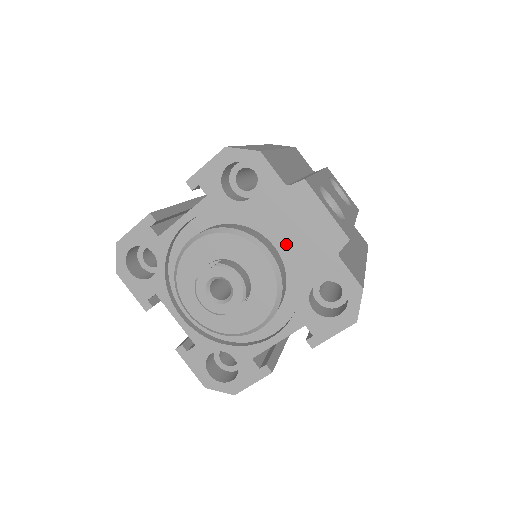
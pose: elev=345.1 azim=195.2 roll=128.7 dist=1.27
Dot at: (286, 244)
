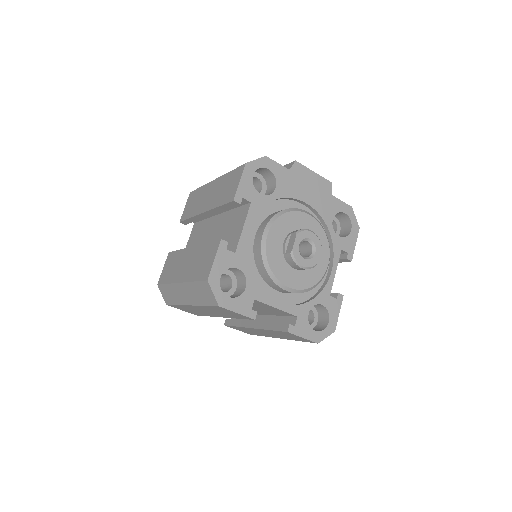
Dot at: (304, 208)
